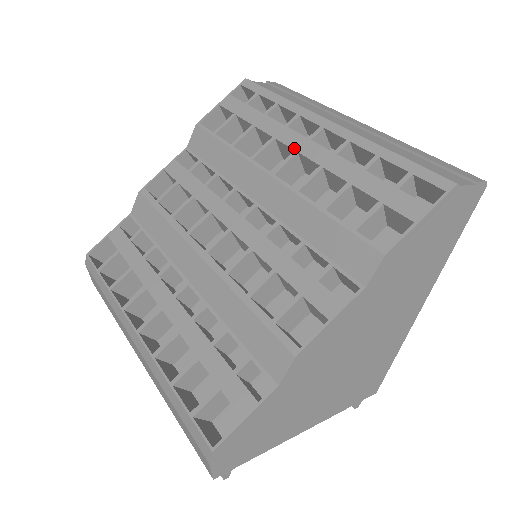
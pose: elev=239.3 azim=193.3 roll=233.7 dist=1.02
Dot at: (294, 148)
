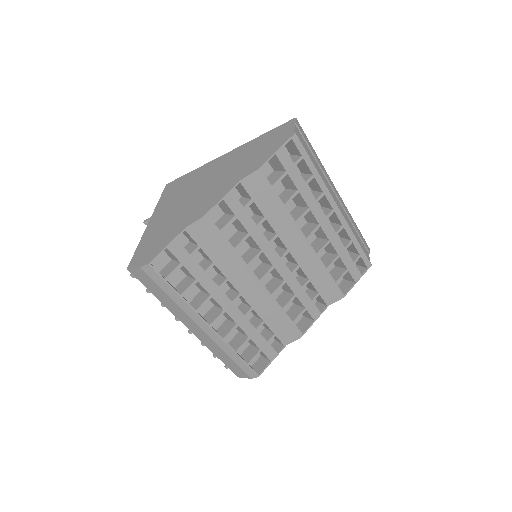
Dot at: (319, 222)
